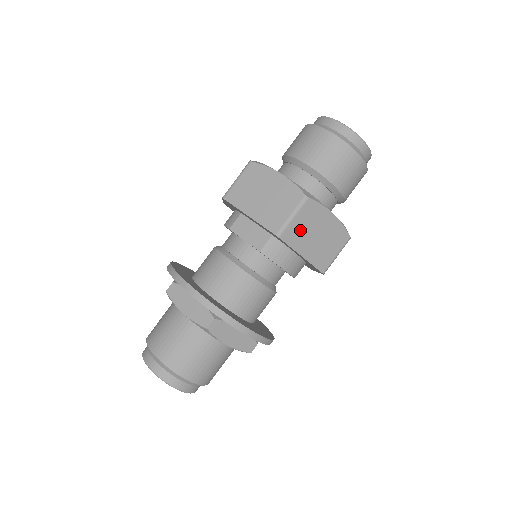
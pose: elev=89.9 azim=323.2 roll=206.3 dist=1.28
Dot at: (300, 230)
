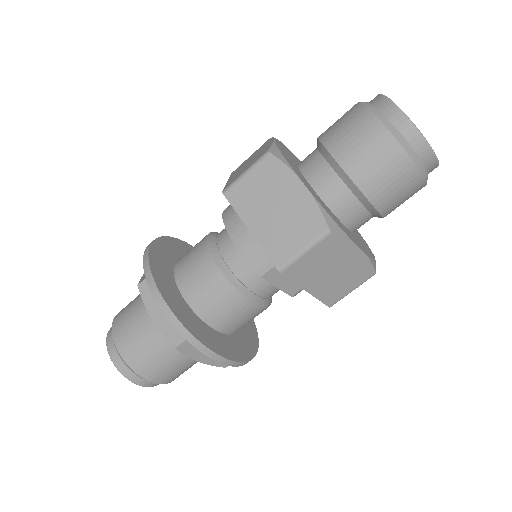
Dot at: occluded
